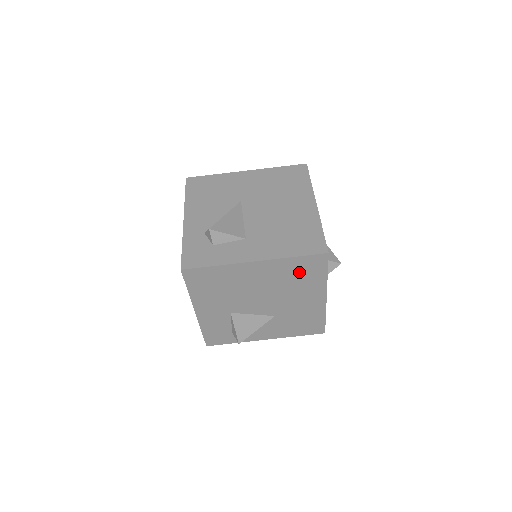
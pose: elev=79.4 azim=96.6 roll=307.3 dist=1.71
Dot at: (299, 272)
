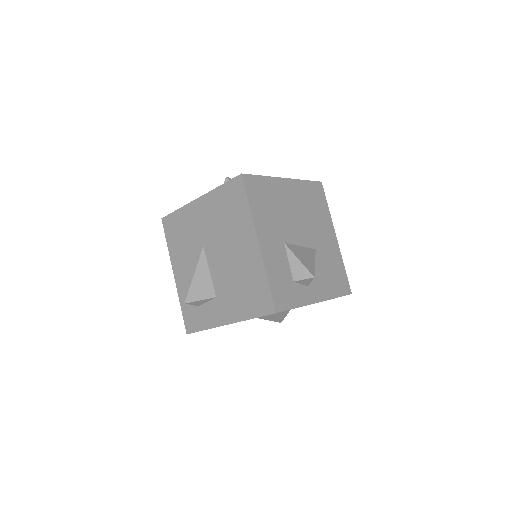
Dot at: occluded
